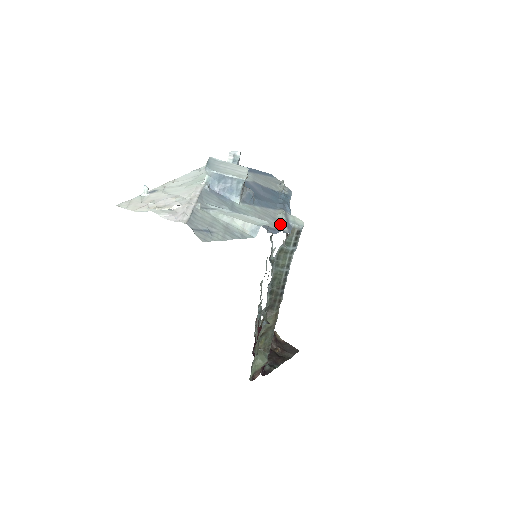
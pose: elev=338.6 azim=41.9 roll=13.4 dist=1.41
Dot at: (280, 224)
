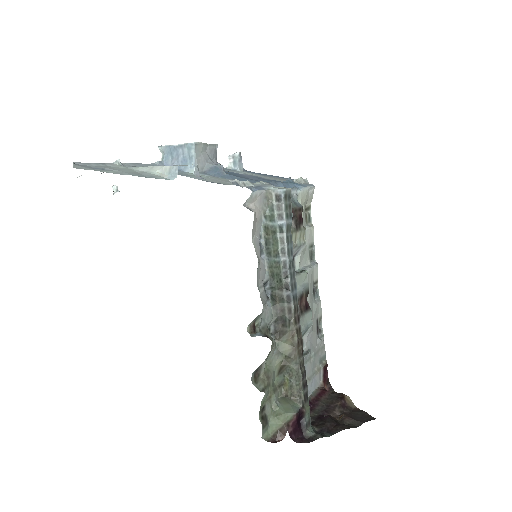
Dot at: (238, 182)
